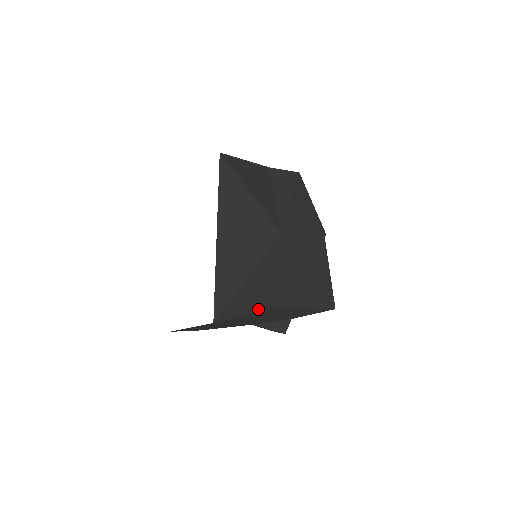
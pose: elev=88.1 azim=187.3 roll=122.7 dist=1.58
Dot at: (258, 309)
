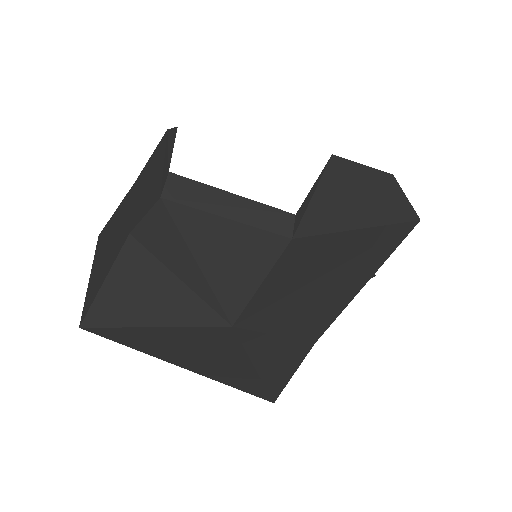
Dot at: (302, 358)
